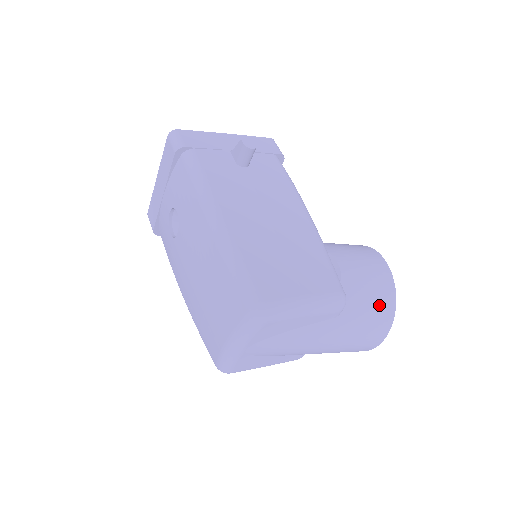
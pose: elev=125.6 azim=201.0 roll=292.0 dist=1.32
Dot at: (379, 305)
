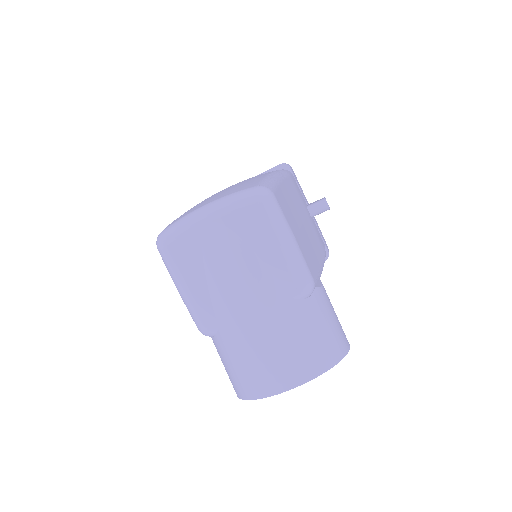
Dot at: (323, 343)
